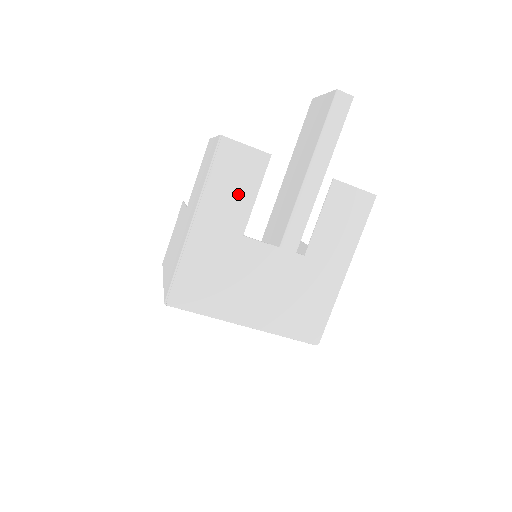
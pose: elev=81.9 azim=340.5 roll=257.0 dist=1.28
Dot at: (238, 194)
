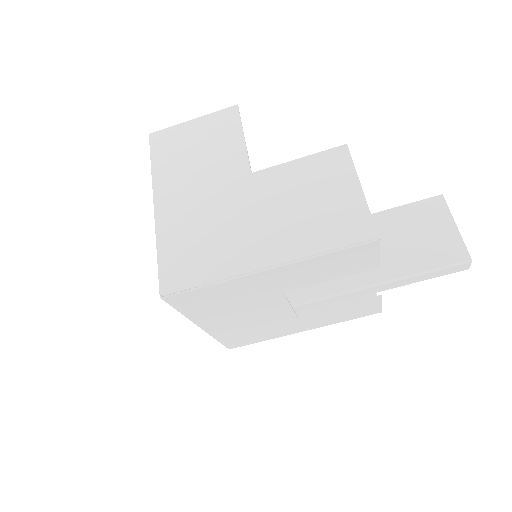
Dot at: (323, 273)
